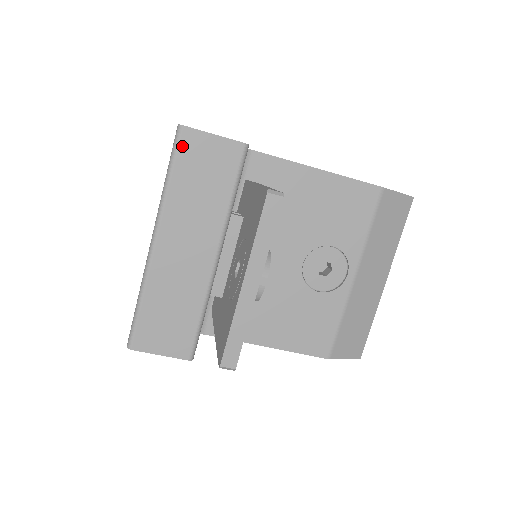
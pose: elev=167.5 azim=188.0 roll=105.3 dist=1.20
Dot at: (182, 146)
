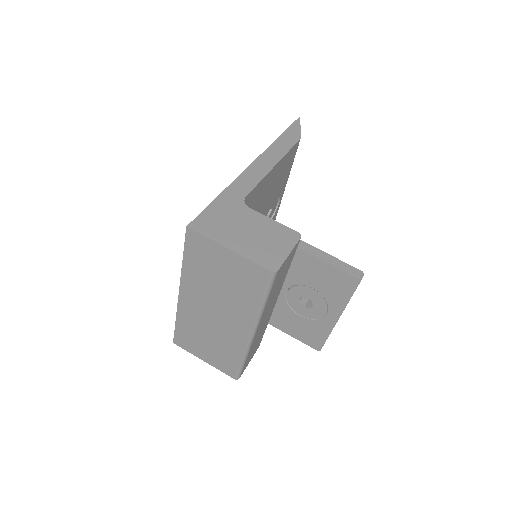
Dot at: (275, 280)
